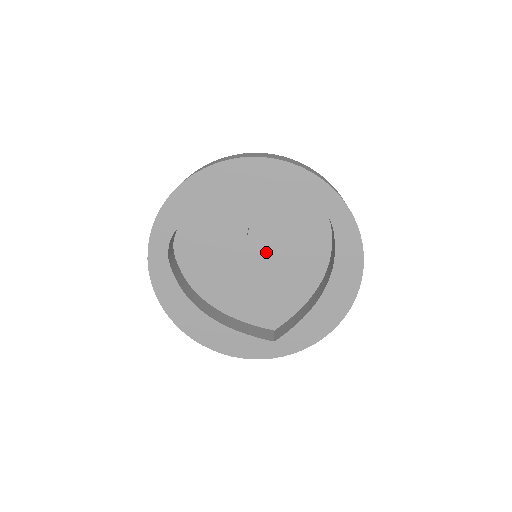
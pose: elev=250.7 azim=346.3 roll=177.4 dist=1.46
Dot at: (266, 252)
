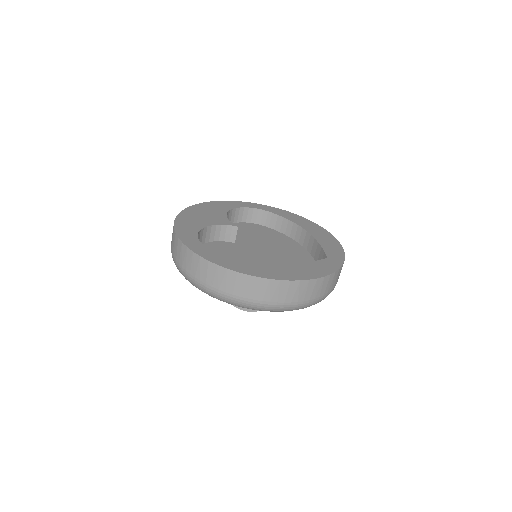
Dot at: (257, 247)
